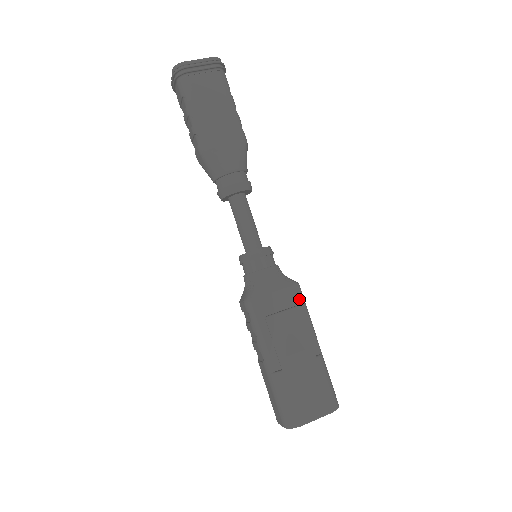
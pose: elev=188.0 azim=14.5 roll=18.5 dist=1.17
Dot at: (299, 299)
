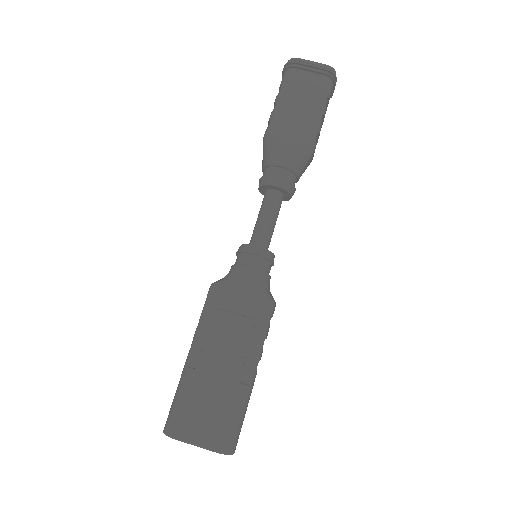
Dot at: (263, 315)
